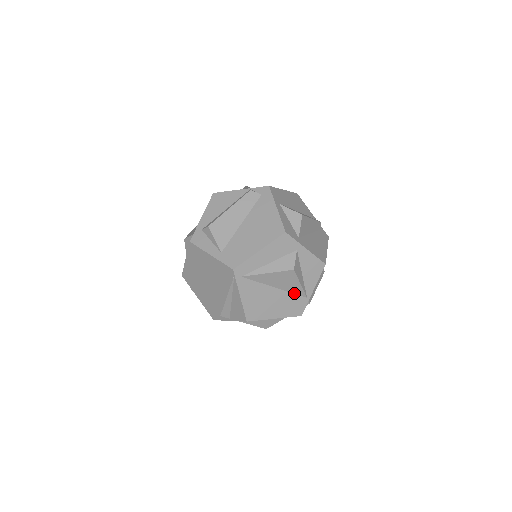
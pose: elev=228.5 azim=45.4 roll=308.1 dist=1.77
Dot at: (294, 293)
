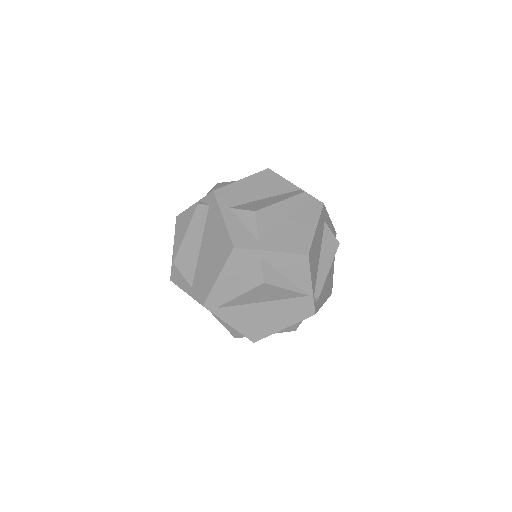
Dot at: (289, 298)
